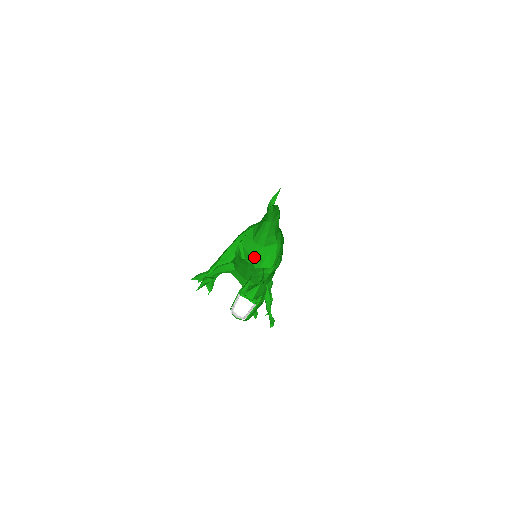
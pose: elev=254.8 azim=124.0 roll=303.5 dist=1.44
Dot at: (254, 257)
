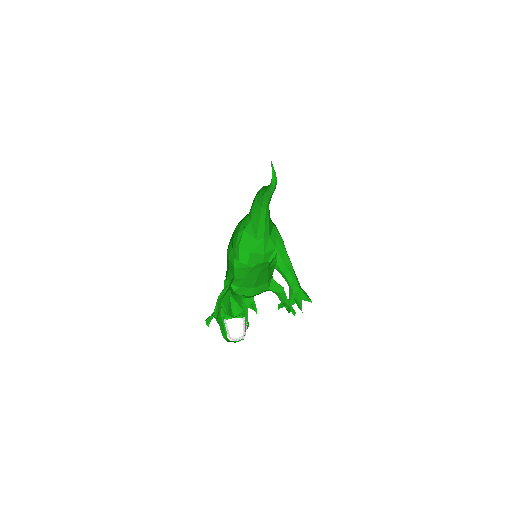
Dot at: (267, 253)
